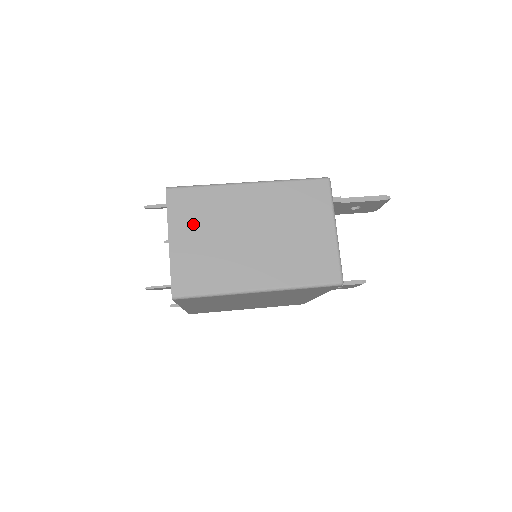
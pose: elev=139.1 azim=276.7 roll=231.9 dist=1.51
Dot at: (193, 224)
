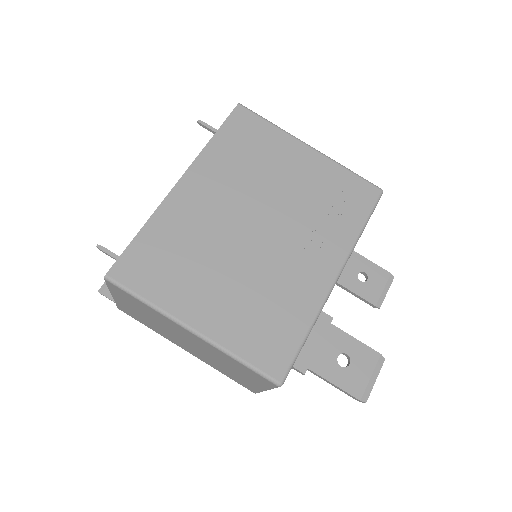
Dot at: (133, 306)
